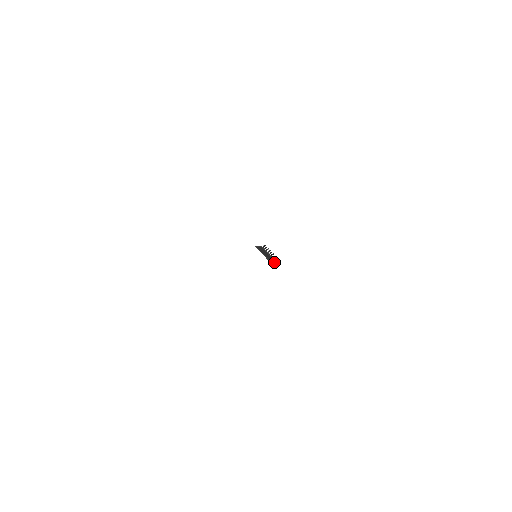
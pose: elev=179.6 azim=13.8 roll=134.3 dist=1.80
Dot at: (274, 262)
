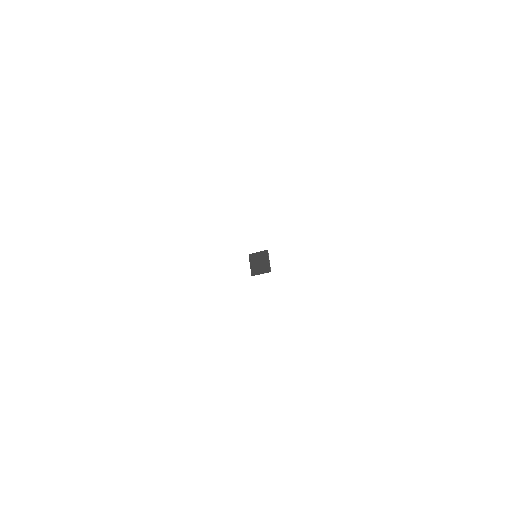
Dot at: (266, 272)
